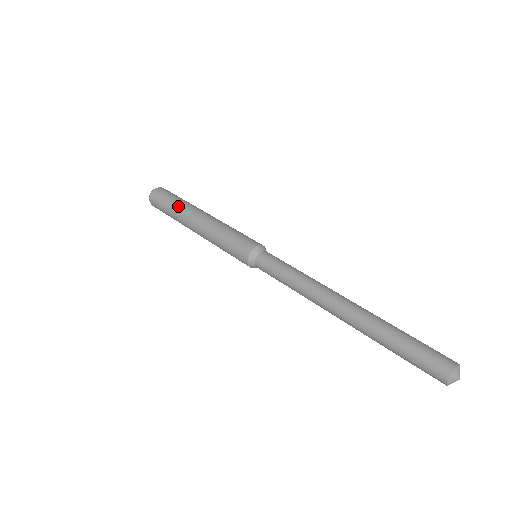
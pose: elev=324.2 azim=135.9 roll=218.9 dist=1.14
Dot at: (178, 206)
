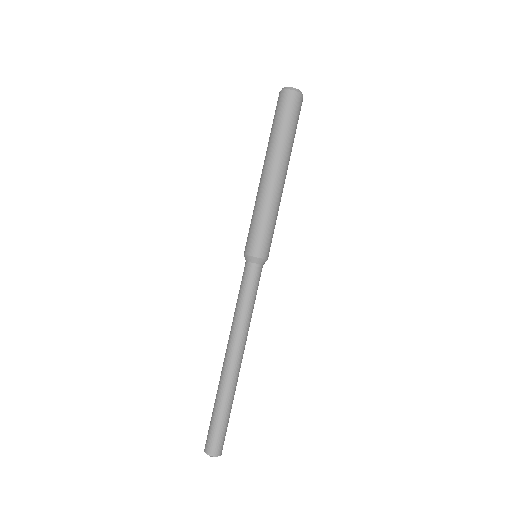
Dot at: (285, 141)
